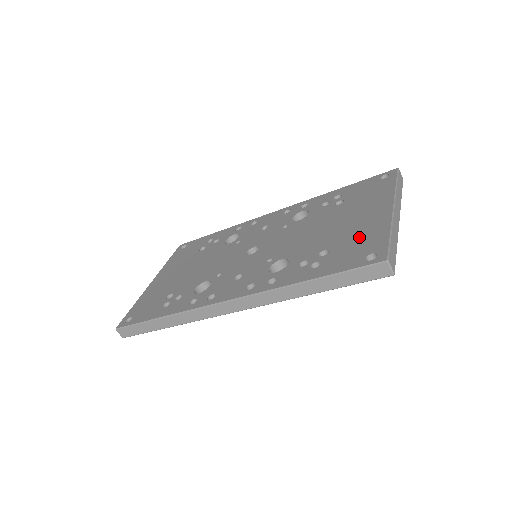
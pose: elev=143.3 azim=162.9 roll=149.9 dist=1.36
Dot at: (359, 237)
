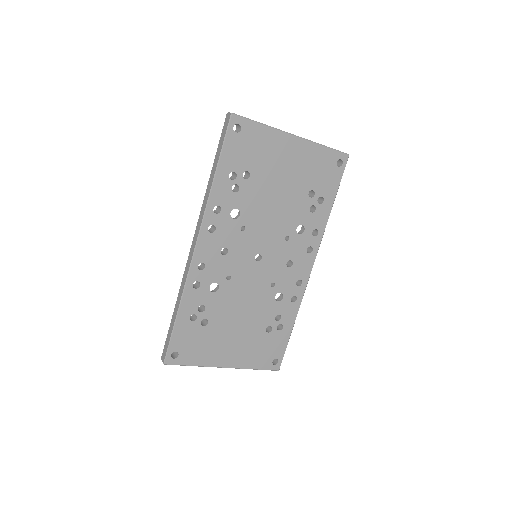
Dot at: occluded
